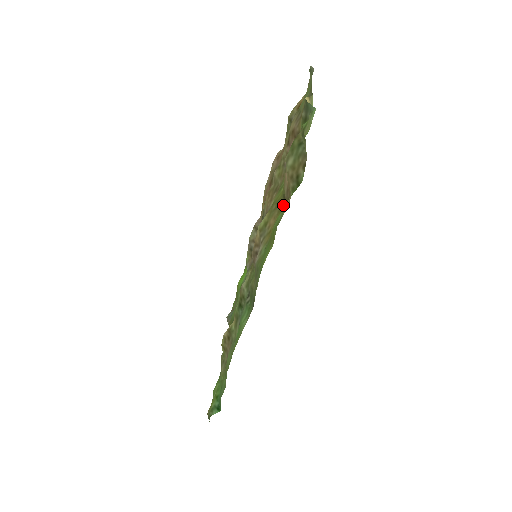
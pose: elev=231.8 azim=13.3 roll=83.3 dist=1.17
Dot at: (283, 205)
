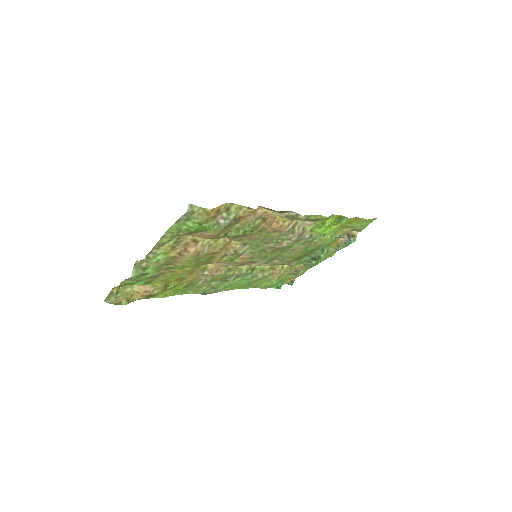
Dot at: (170, 285)
